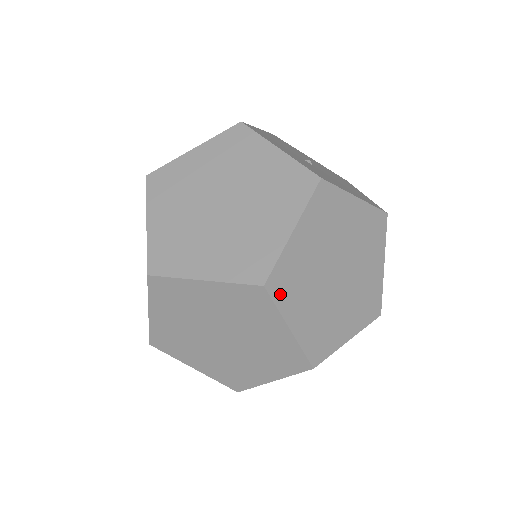
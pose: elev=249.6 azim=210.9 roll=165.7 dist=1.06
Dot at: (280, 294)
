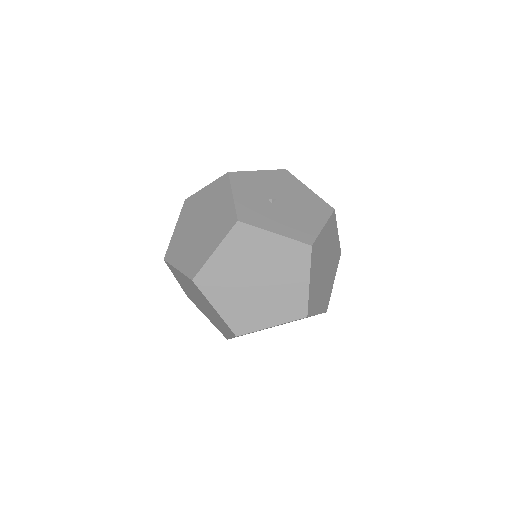
Dot at: (205, 287)
